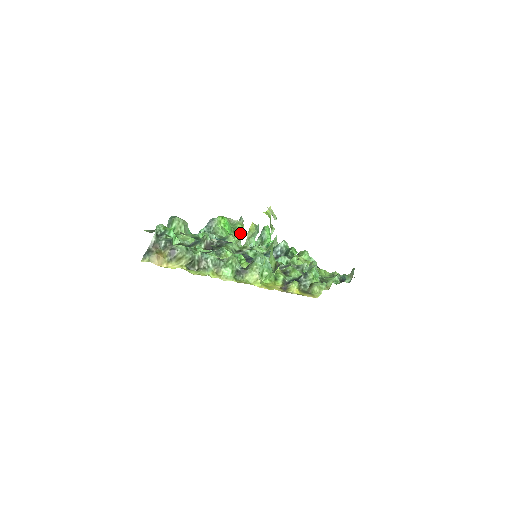
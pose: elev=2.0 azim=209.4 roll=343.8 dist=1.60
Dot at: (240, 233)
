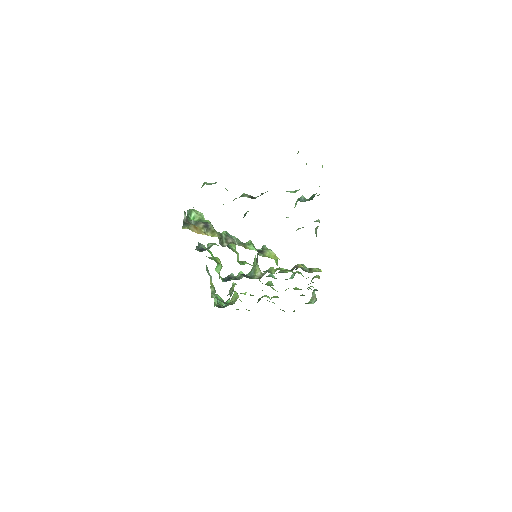
Dot at: occluded
